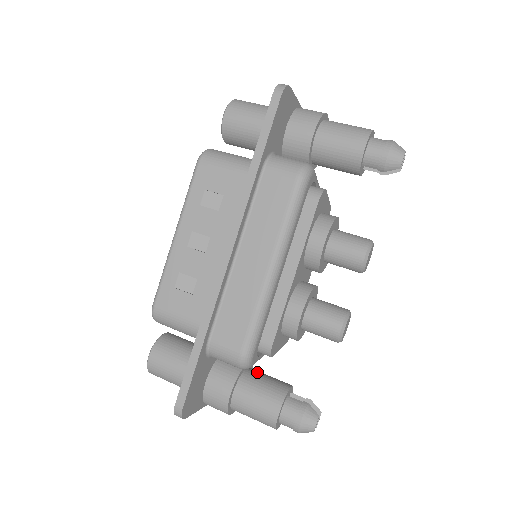
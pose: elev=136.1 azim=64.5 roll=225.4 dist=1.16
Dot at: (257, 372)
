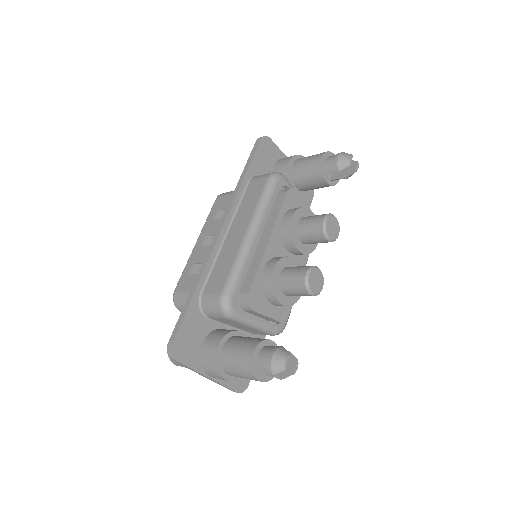
Dot at: occluded
